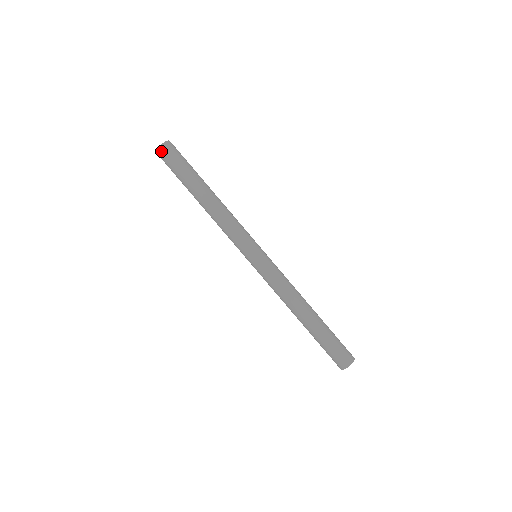
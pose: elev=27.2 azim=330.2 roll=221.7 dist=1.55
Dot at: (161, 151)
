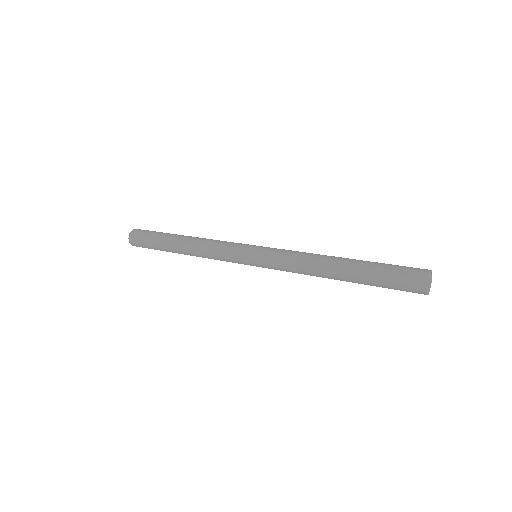
Dot at: (133, 244)
